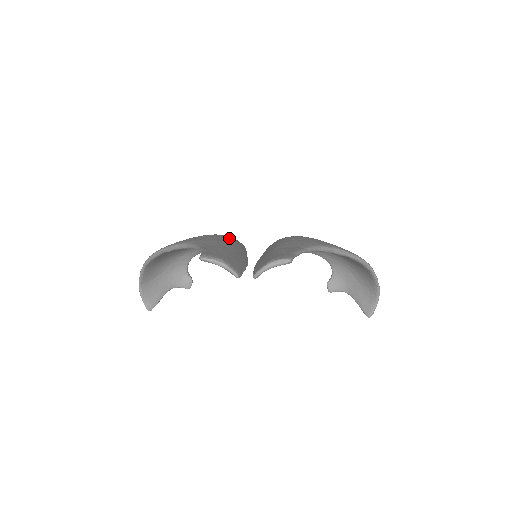
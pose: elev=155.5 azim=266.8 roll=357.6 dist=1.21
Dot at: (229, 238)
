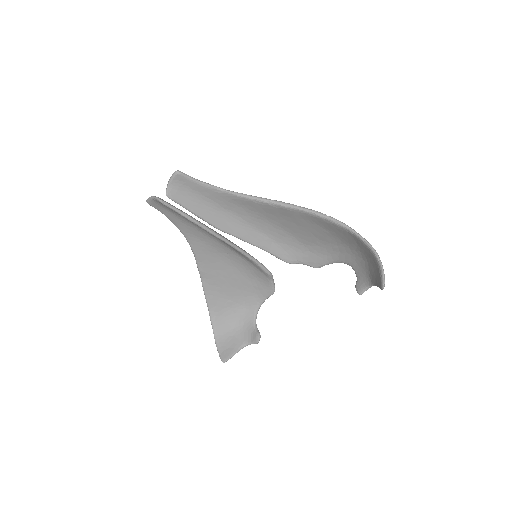
Dot at: occluded
